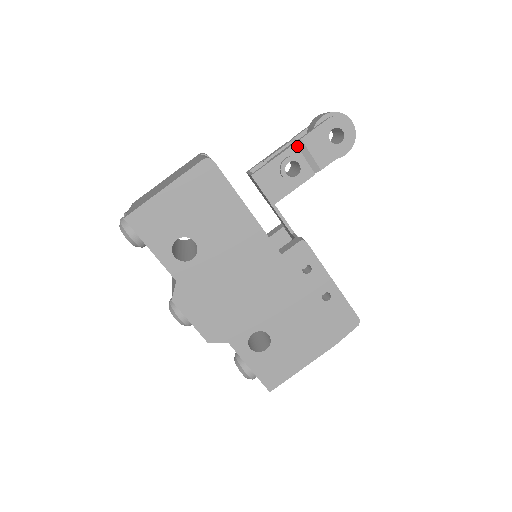
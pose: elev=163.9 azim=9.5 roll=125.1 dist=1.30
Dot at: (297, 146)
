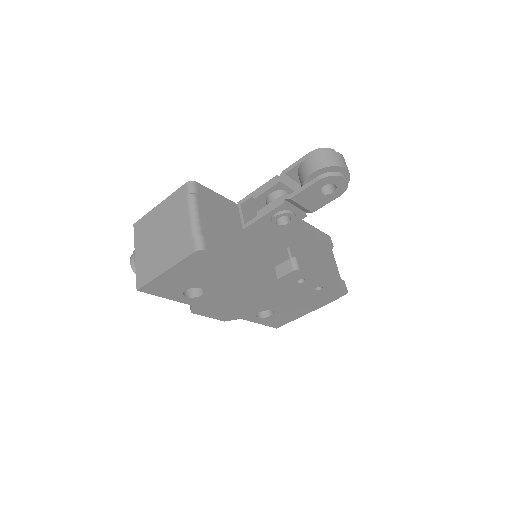
Dot at: (286, 204)
